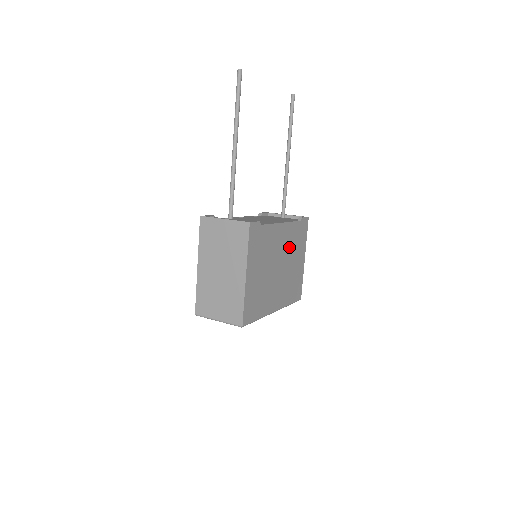
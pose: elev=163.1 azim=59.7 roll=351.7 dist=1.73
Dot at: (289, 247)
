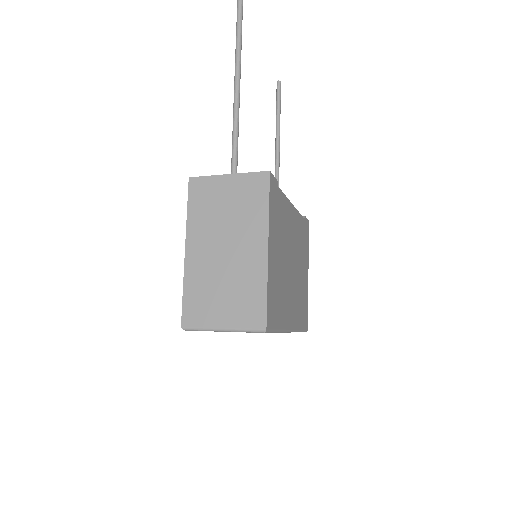
Dot at: (298, 245)
